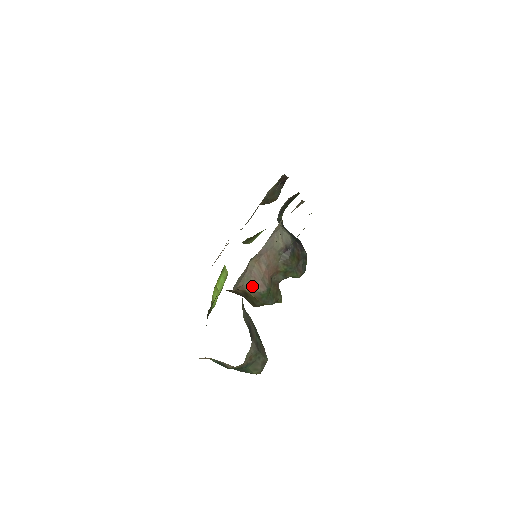
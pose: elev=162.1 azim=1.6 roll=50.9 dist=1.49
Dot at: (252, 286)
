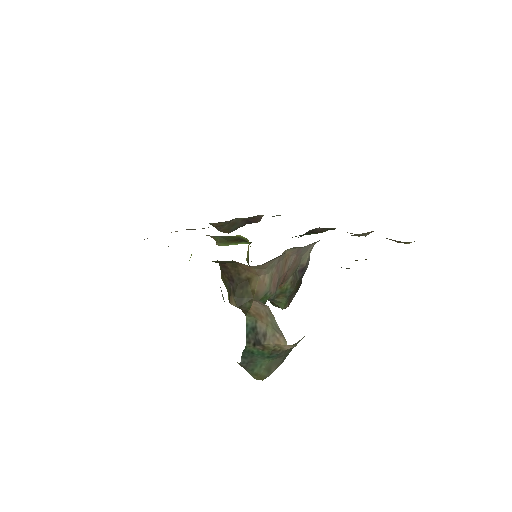
Dot at: (268, 277)
